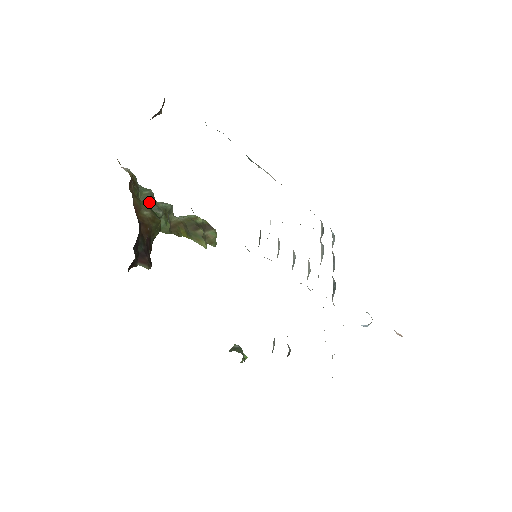
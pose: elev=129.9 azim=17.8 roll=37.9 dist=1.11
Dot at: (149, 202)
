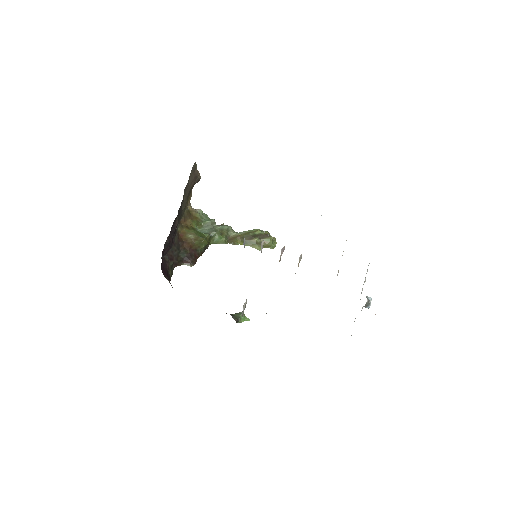
Dot at: (209, 227)
